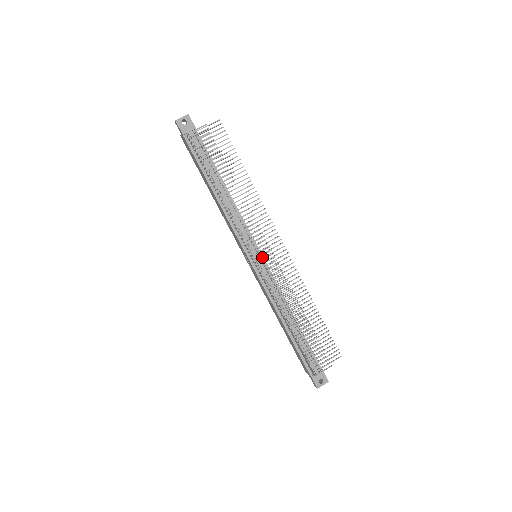
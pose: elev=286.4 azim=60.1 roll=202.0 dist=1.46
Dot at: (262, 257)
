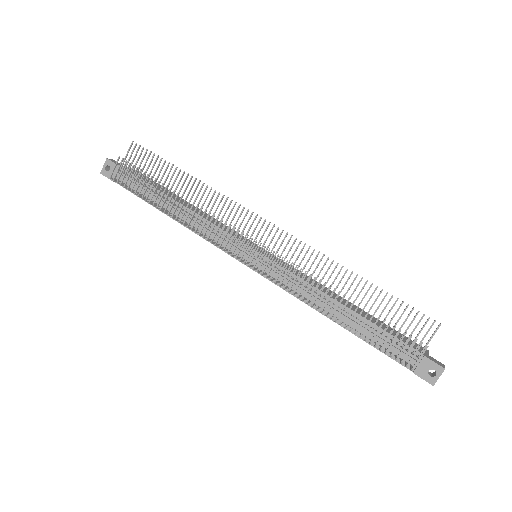
Dot at: (259, 254)
